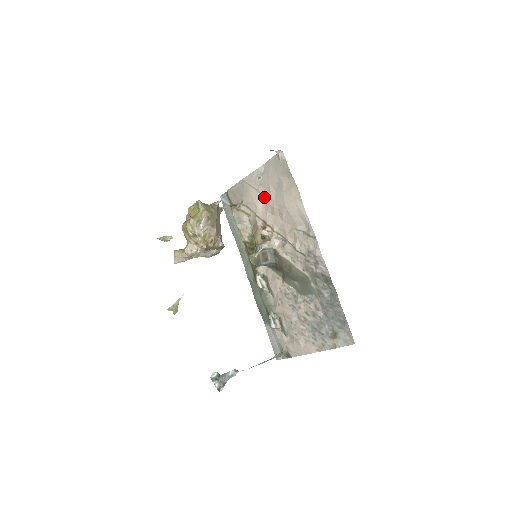
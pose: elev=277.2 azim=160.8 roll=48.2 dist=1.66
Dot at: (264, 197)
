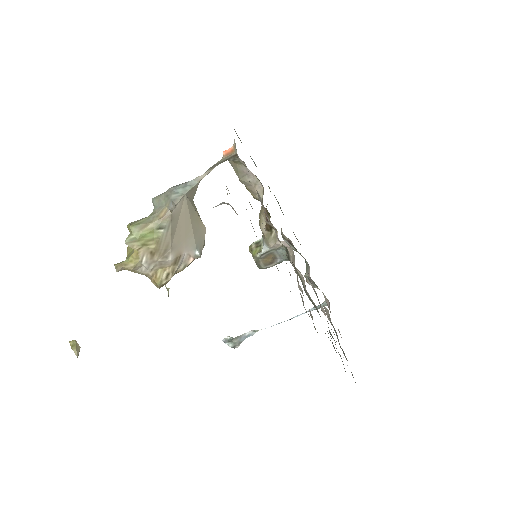
Dot at: occluded
